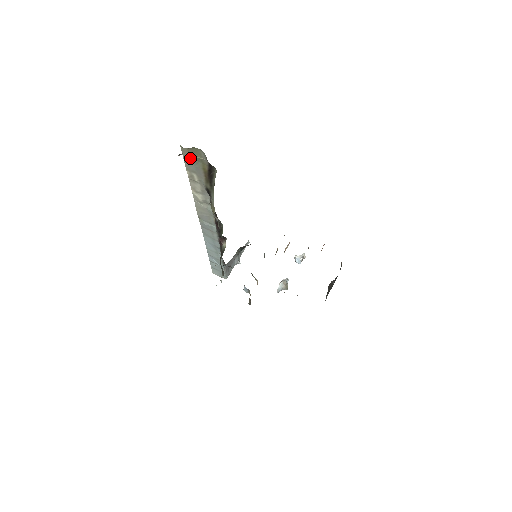
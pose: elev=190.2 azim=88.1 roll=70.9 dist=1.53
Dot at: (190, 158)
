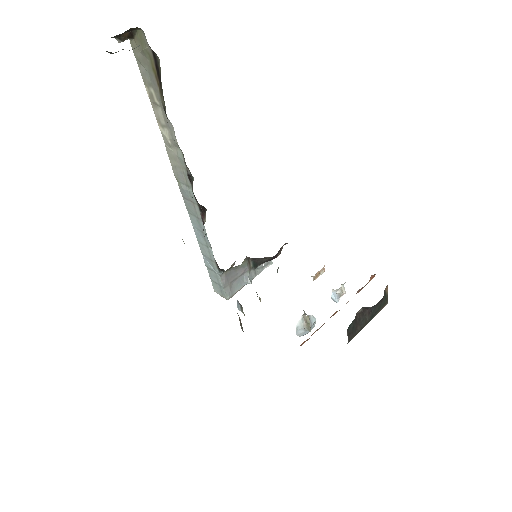
Dot at: (141, 57)
